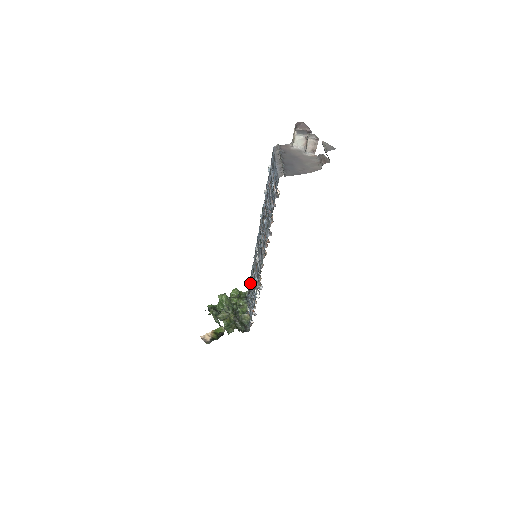
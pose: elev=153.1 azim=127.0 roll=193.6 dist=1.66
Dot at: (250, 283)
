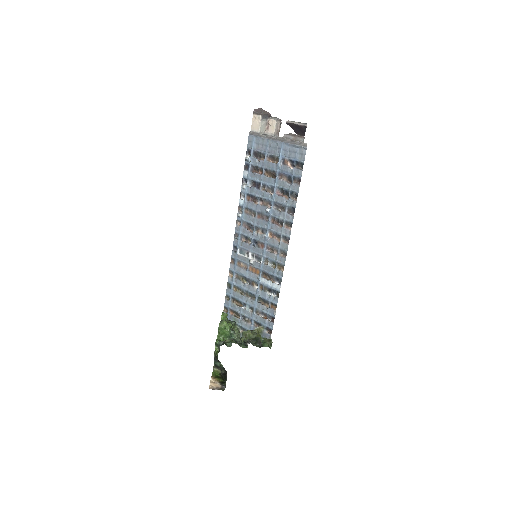
Dot at: (230, 301)
